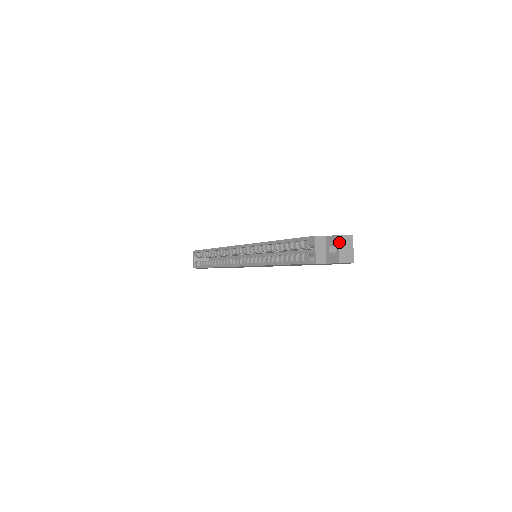
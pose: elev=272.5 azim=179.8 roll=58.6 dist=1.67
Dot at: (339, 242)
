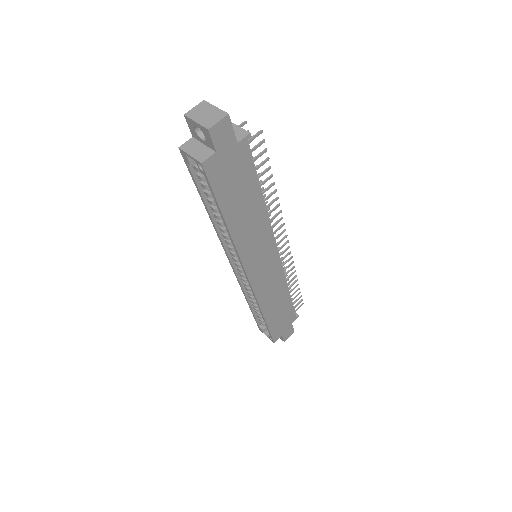
Dot at: (190, 119)
